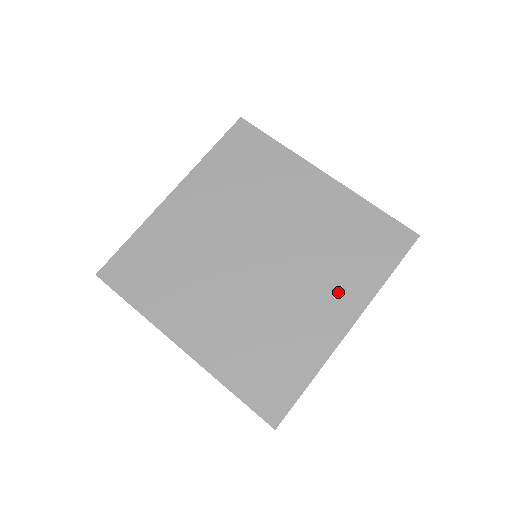
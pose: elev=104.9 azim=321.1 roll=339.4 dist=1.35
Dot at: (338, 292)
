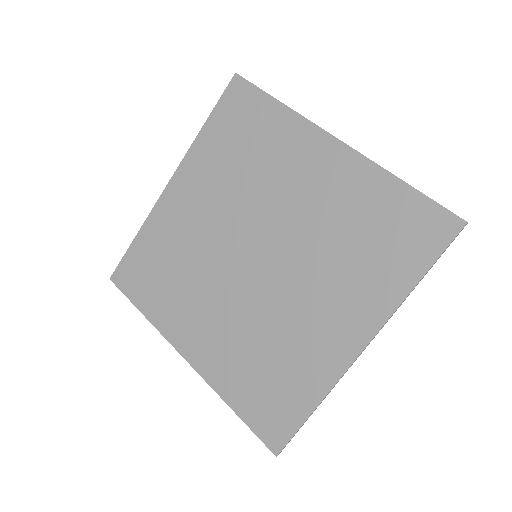
Dot at: (349, 303)
